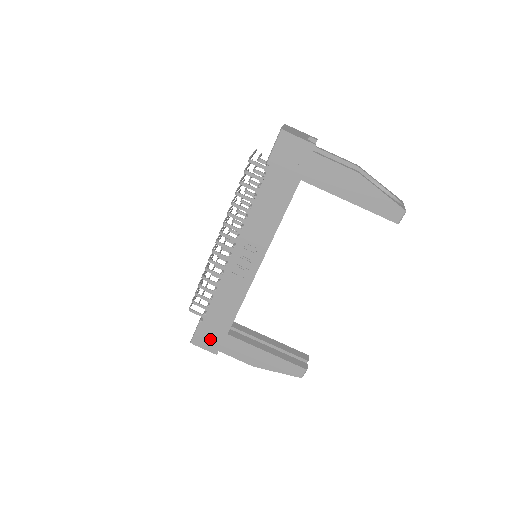
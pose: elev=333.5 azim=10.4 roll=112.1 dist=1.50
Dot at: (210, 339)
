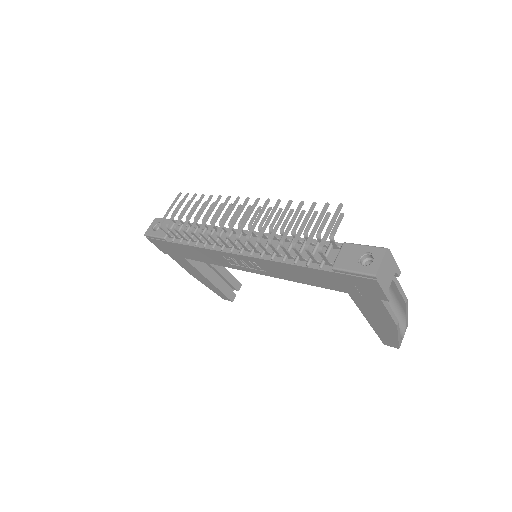
Dot at: (165, 248)
